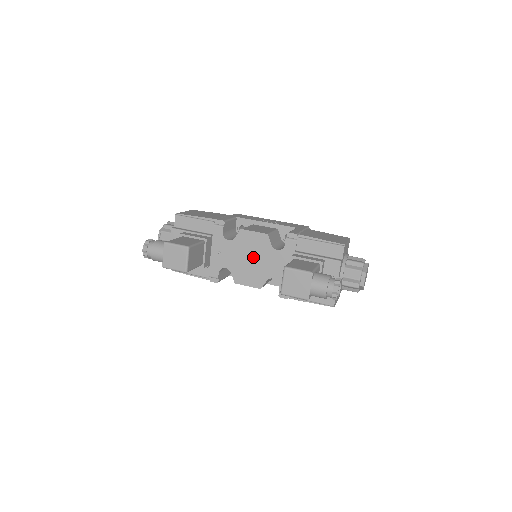
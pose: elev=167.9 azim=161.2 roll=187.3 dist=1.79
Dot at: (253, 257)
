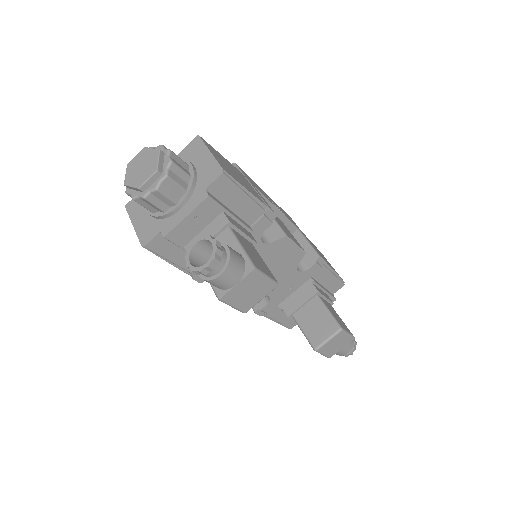
Dot at: (270, 270)
